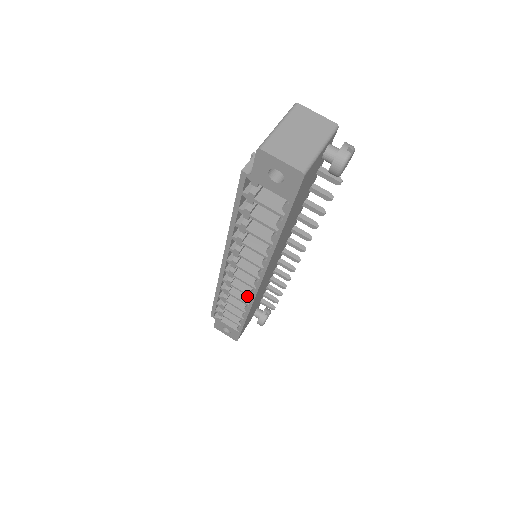
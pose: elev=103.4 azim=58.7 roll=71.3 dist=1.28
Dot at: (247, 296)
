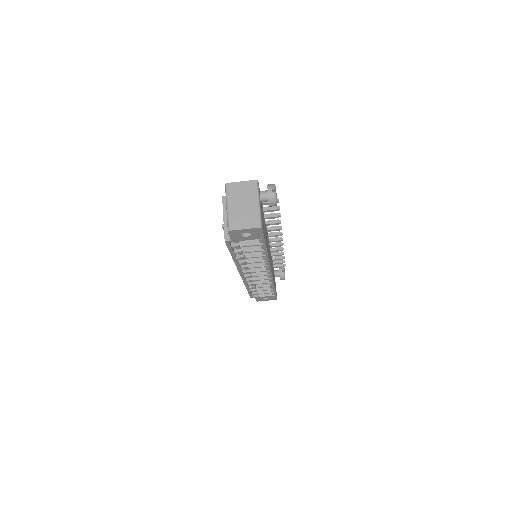
Dot at: occluded
